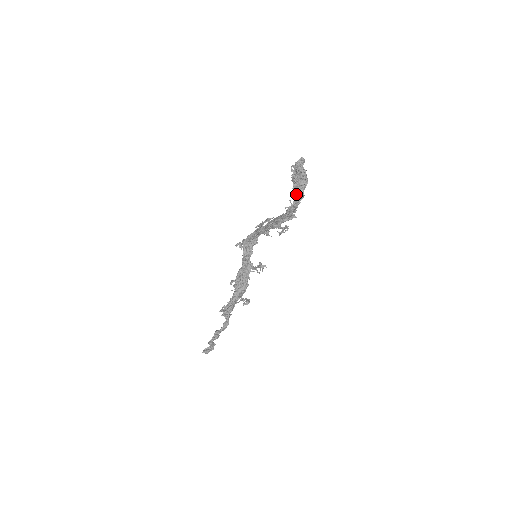
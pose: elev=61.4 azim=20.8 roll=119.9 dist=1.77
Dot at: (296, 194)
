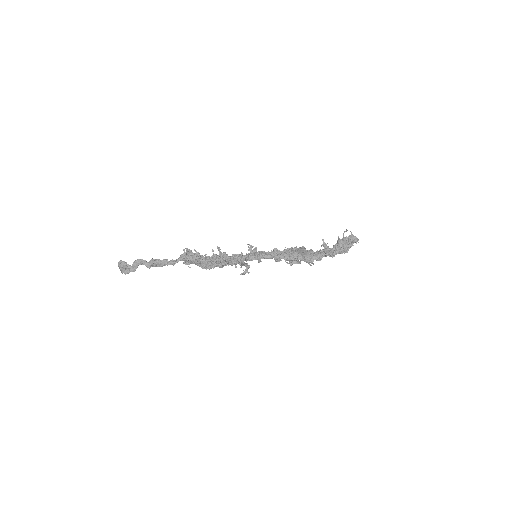
Dot at: (333, 248)
